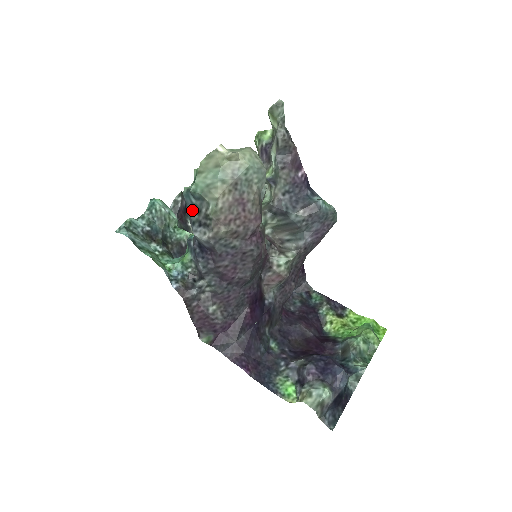
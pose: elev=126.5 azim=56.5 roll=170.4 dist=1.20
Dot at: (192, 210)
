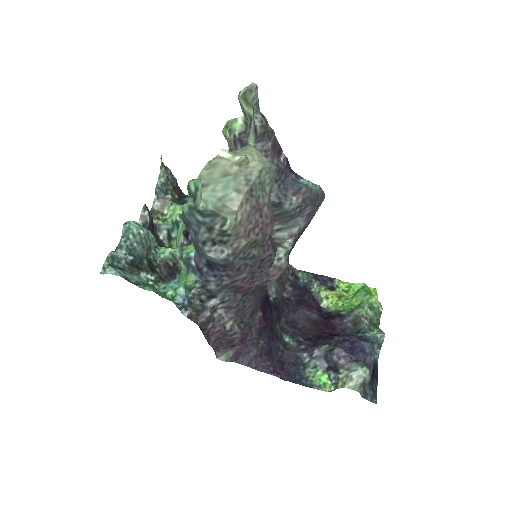
Dot at: (199, 229)
